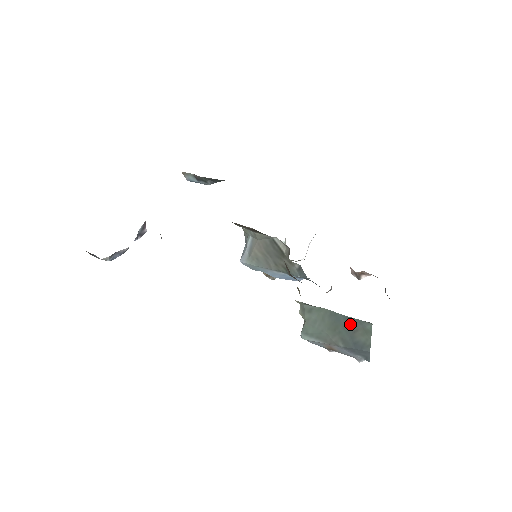
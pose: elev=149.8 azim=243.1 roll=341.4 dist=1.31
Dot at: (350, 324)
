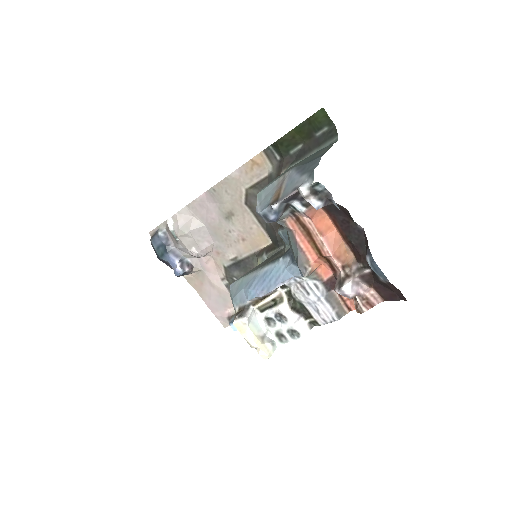
Dot at: occluded
